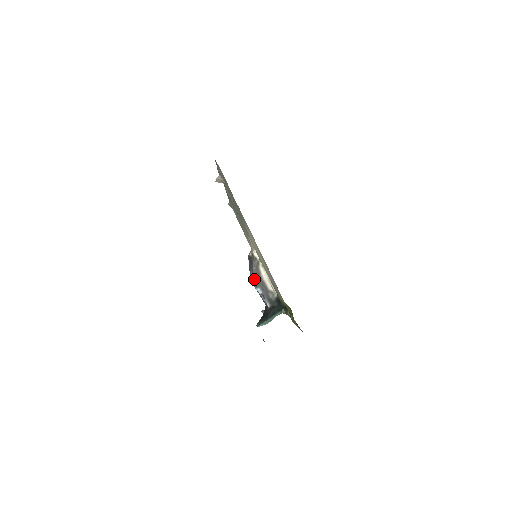
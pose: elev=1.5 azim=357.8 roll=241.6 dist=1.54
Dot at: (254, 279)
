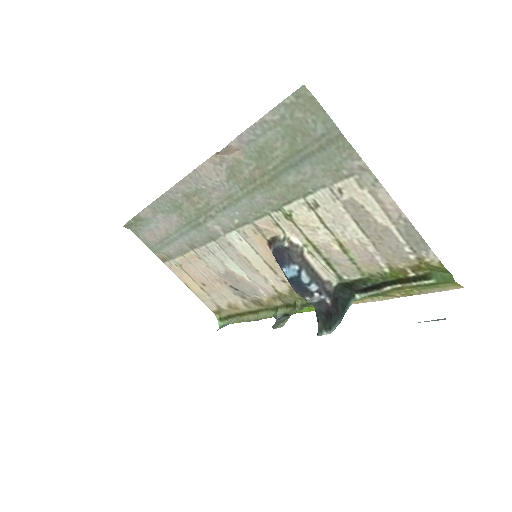
Dot at: (305, 274)
